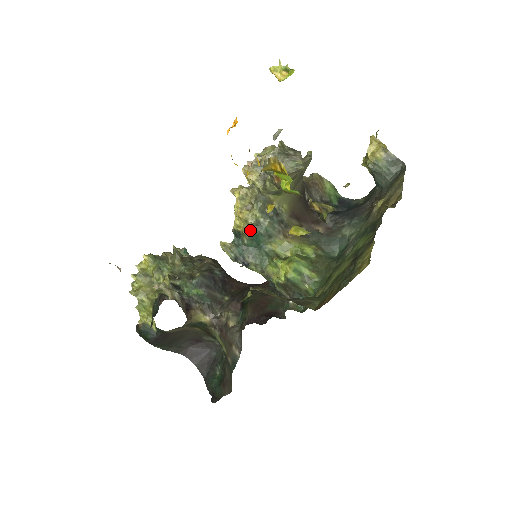
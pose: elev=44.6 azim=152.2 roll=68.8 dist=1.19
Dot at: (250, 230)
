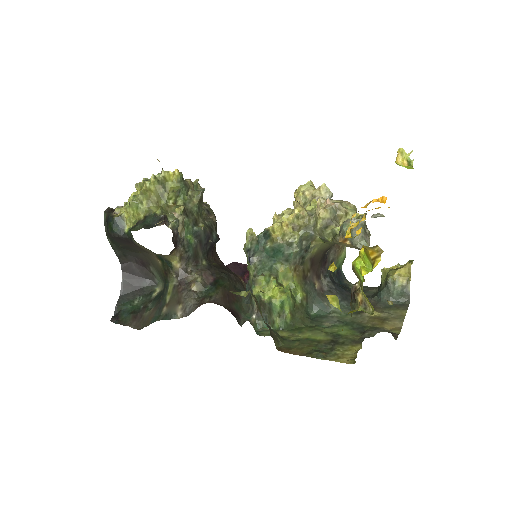
Dot at: (280, 243)
